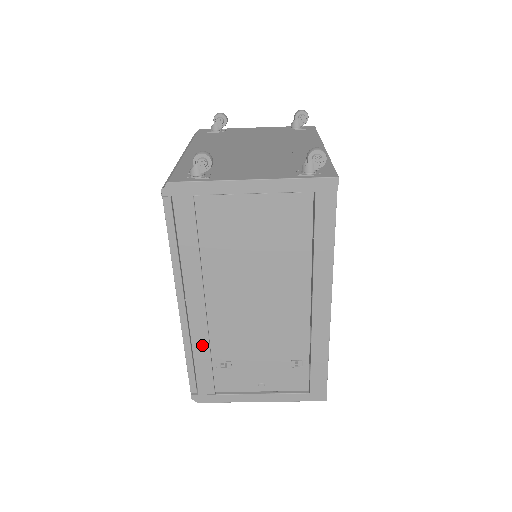
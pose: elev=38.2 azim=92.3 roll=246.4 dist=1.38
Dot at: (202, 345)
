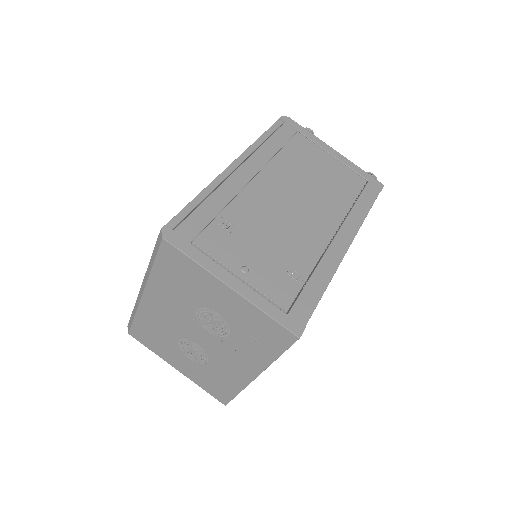
Dot at: (223, 197)
